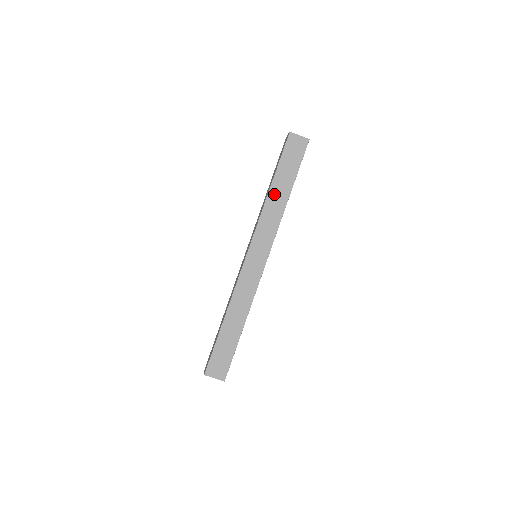
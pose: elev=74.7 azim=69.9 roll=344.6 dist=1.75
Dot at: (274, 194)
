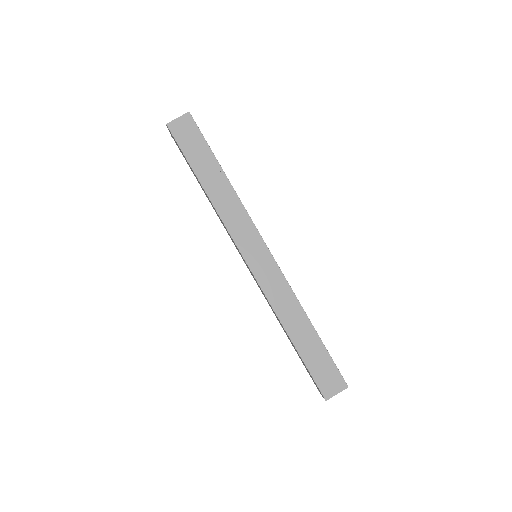
Dot at: (212, 189)
